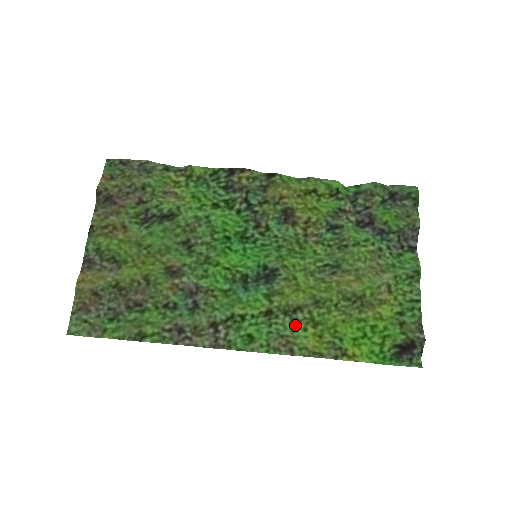
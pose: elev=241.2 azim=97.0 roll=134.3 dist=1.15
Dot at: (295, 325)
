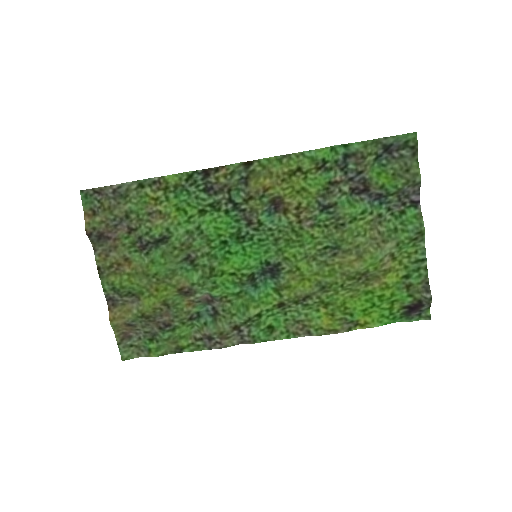
Dot at: (308, 309)
